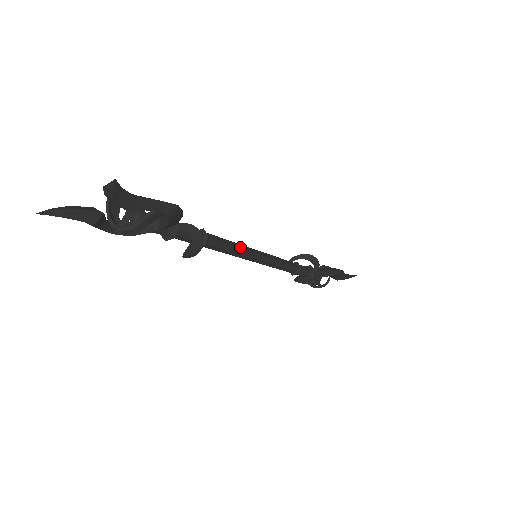
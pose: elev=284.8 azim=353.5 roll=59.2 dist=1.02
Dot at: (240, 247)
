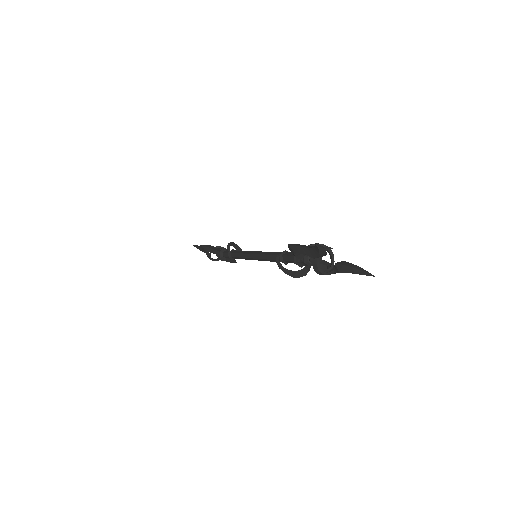
Dot at: occluded
